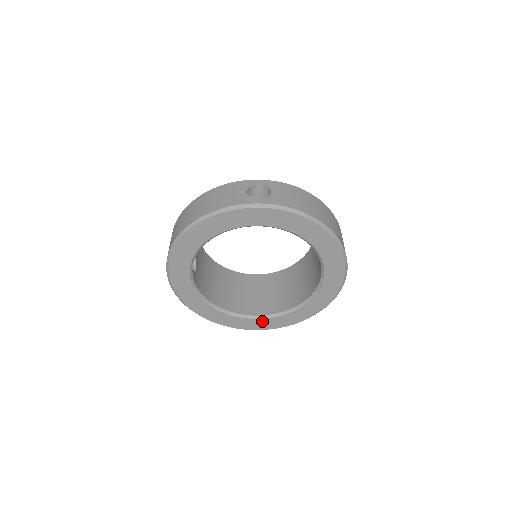
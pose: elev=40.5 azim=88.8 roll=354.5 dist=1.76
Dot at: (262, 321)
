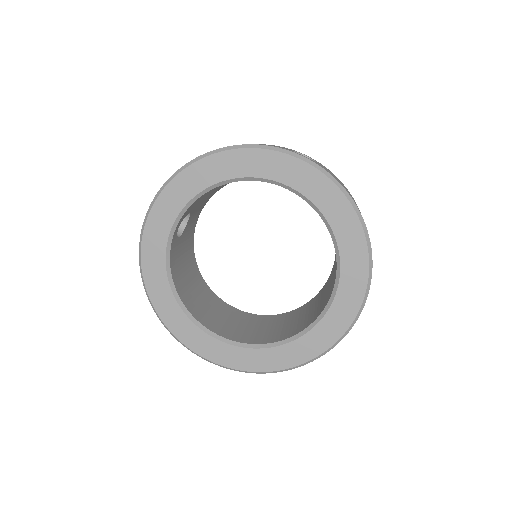
Dot at: (222, 347)
